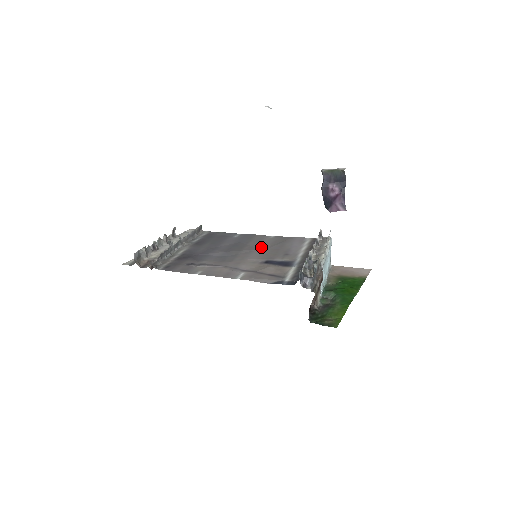
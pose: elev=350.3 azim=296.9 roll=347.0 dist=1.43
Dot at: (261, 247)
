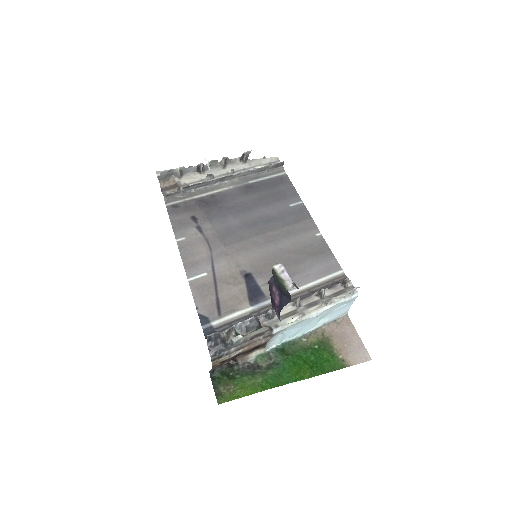
Dot at: (281, 245)
